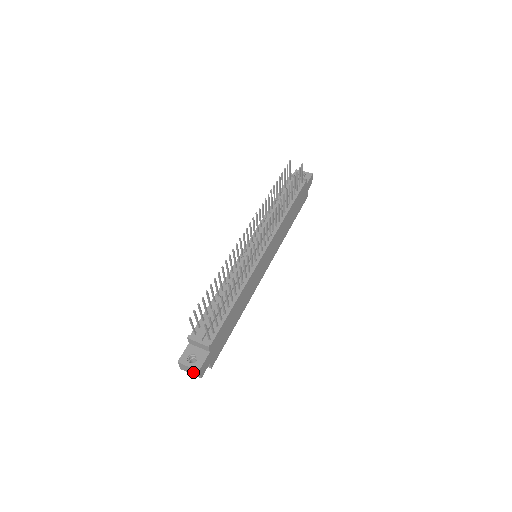
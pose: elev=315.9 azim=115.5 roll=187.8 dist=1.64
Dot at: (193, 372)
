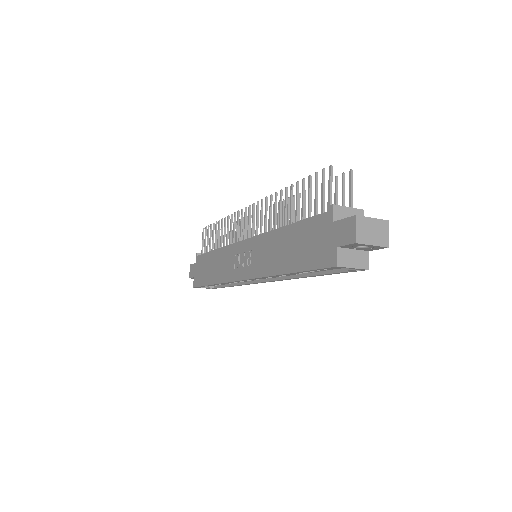
Dot at: (377, 234)
